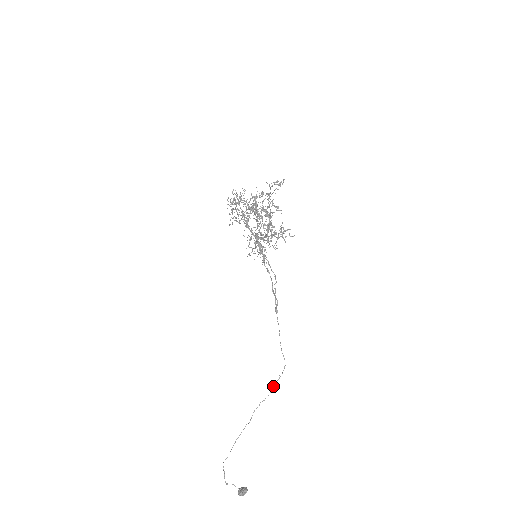
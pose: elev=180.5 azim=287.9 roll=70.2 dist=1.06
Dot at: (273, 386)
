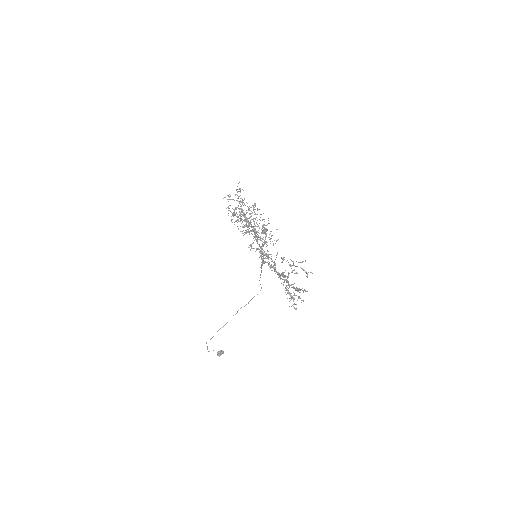
Dot at: (249, 301)
